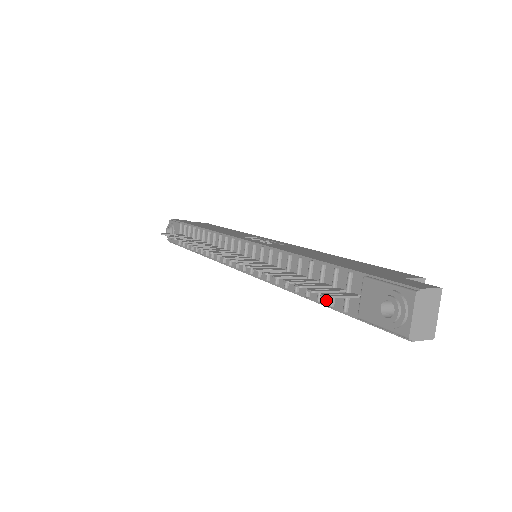
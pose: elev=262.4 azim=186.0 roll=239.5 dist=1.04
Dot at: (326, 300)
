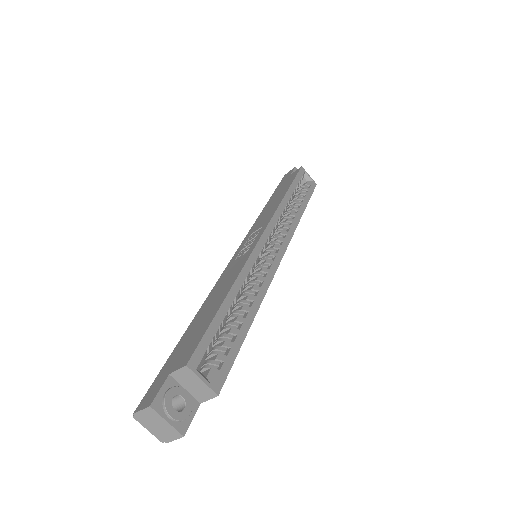
Dot at: occluded
